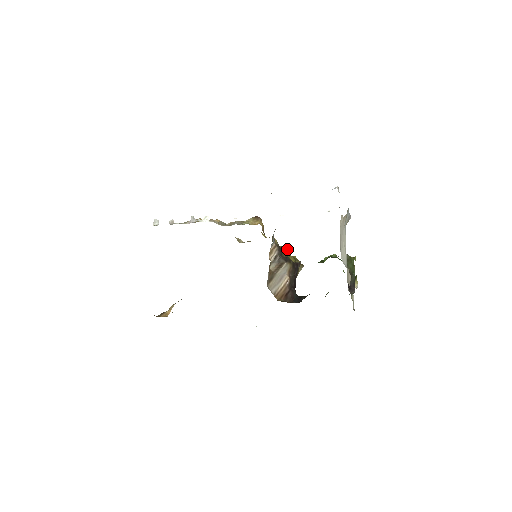
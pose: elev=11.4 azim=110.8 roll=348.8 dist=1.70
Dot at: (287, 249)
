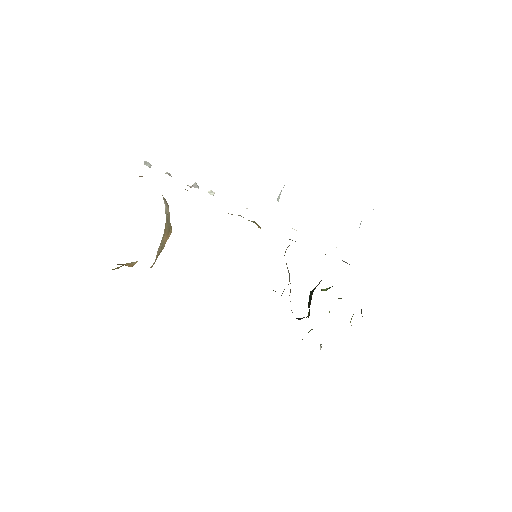
Dot at: occluded
